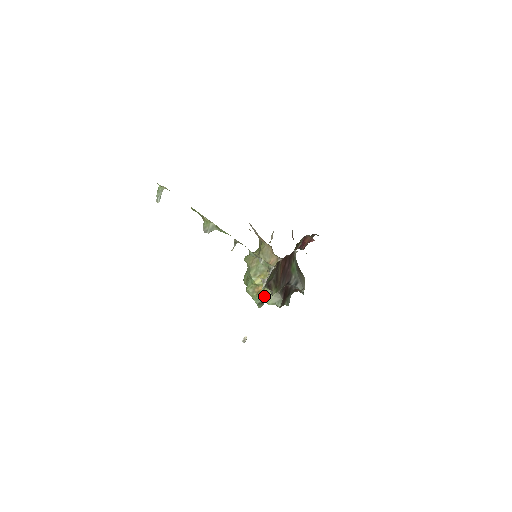
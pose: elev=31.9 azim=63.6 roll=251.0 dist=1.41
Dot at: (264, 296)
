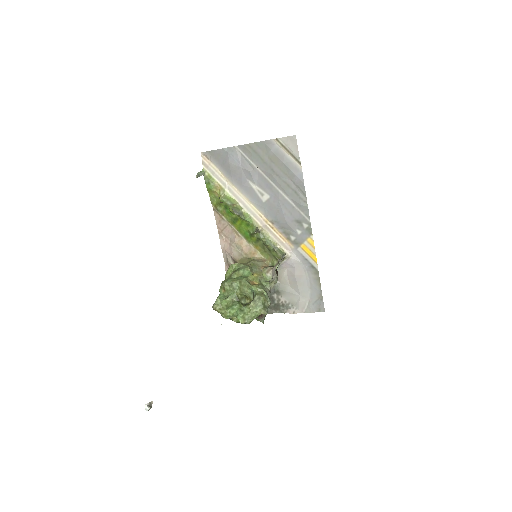
Dot at: (261, 287)
